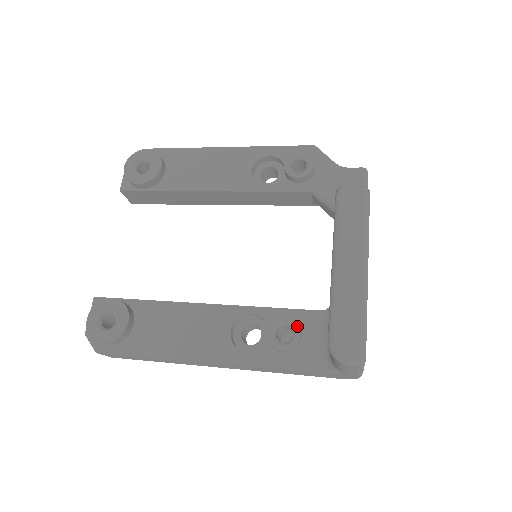
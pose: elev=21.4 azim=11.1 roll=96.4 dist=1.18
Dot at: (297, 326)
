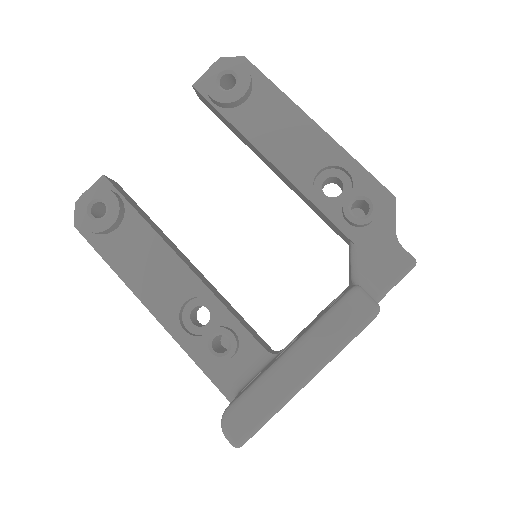
Dot at: (234, 349)
